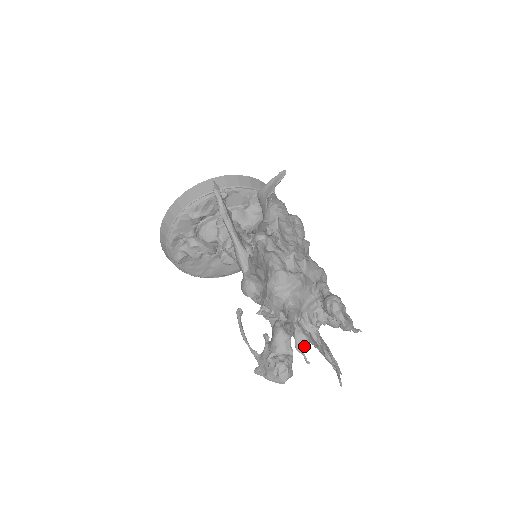
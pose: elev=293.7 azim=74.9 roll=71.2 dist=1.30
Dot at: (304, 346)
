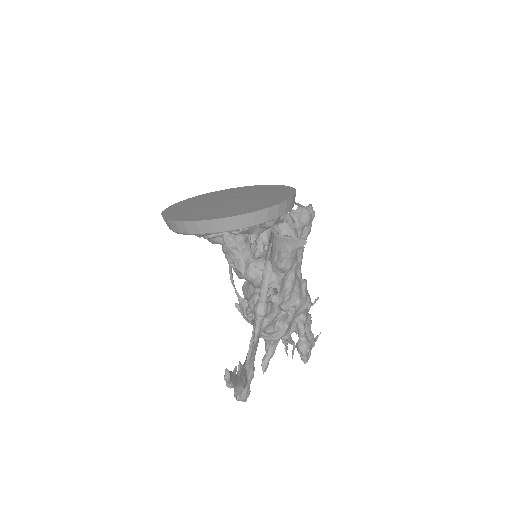
Dot at: occluded
